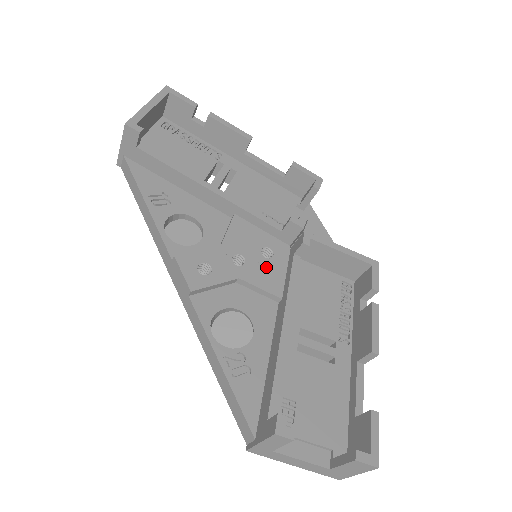
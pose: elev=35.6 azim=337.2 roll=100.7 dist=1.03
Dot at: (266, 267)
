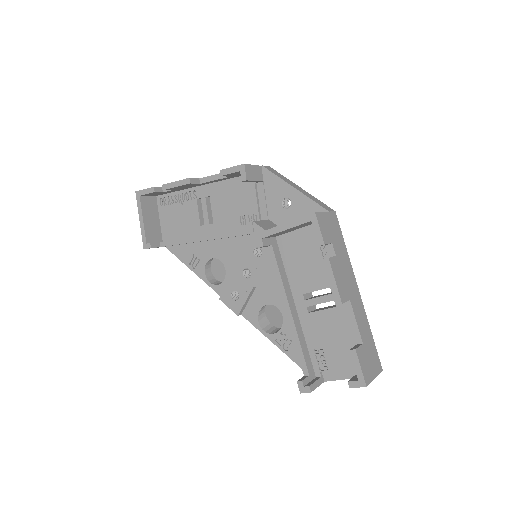
Dot at: (262, 265)
